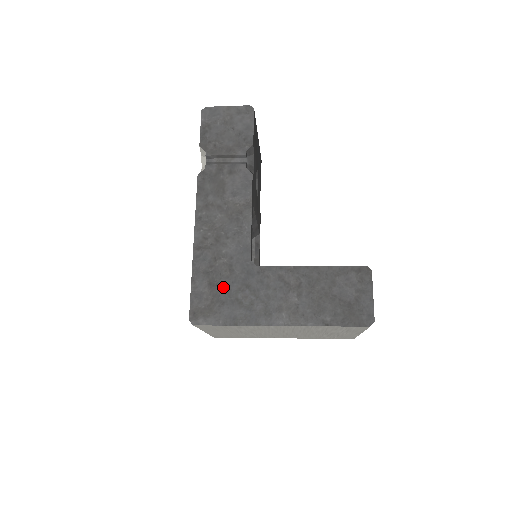
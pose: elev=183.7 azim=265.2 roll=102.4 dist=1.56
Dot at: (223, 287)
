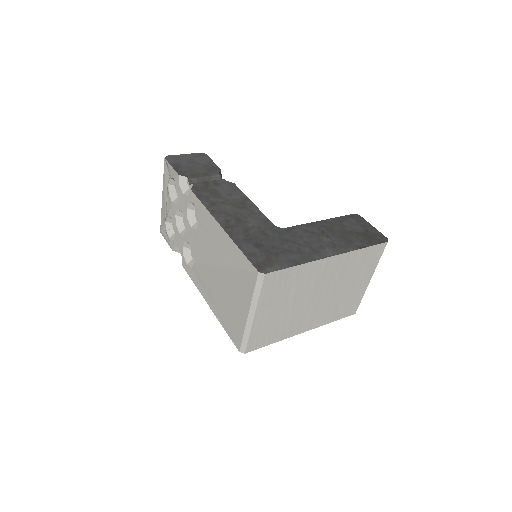
Dot at: (268, 245)
